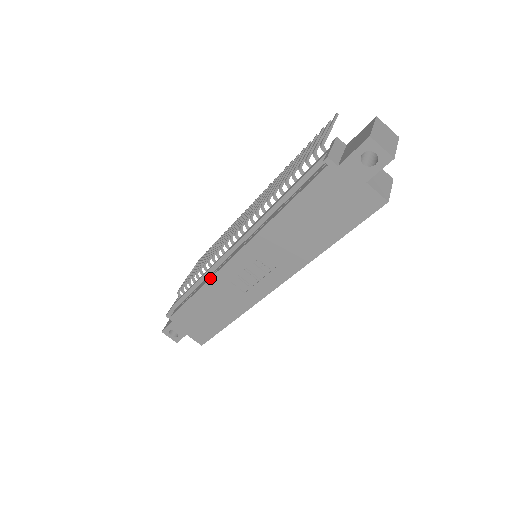
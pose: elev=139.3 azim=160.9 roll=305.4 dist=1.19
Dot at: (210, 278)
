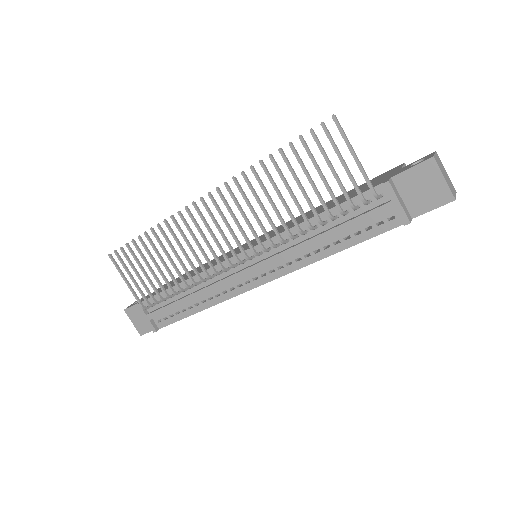
Dot at: occluded
